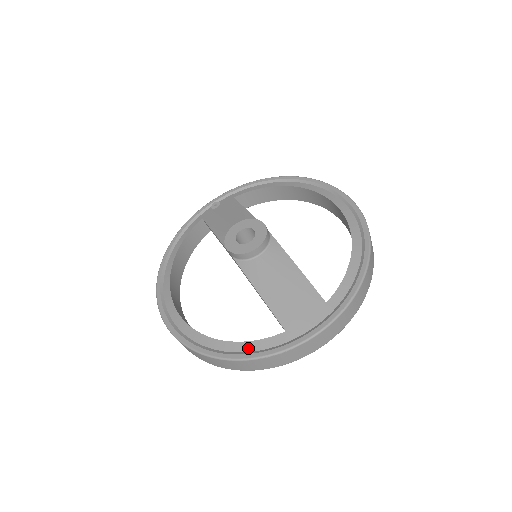
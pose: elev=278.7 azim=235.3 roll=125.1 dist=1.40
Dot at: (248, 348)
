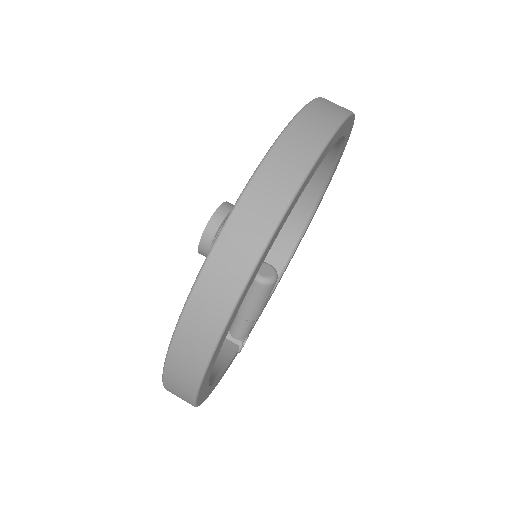
Dot at: occluded
